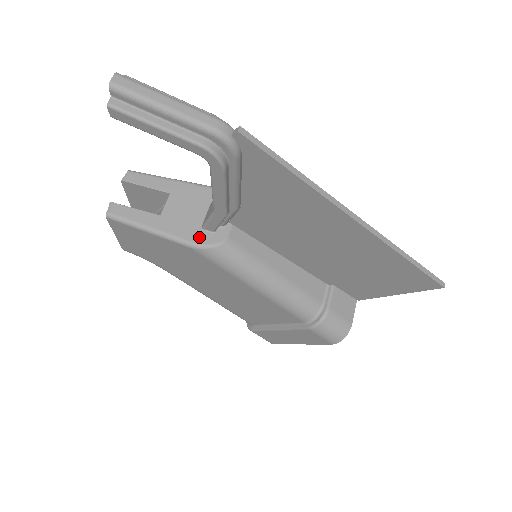
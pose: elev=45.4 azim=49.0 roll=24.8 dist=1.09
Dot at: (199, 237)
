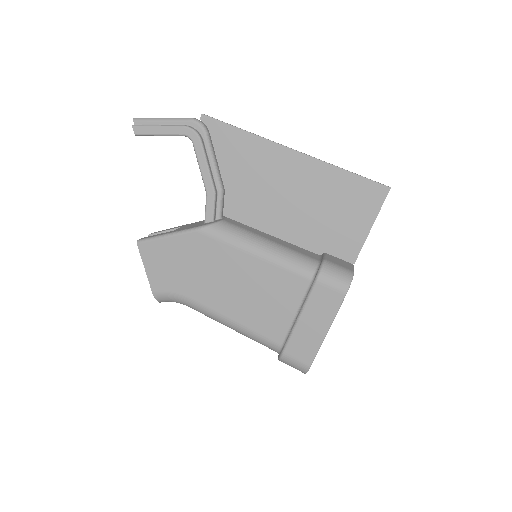
Dot at: (202, 225)
